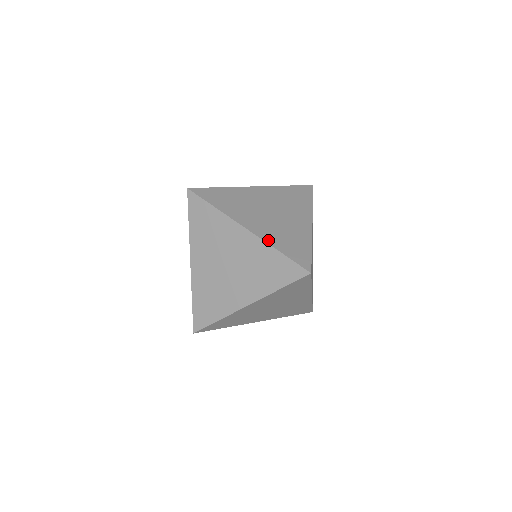
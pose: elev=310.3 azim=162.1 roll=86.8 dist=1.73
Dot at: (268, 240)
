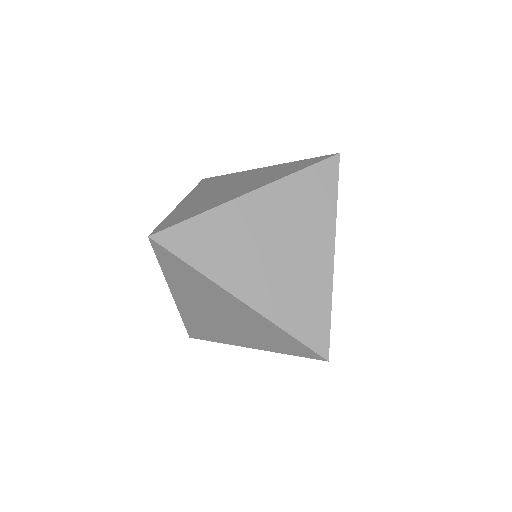
Dot at: (176, 210)
